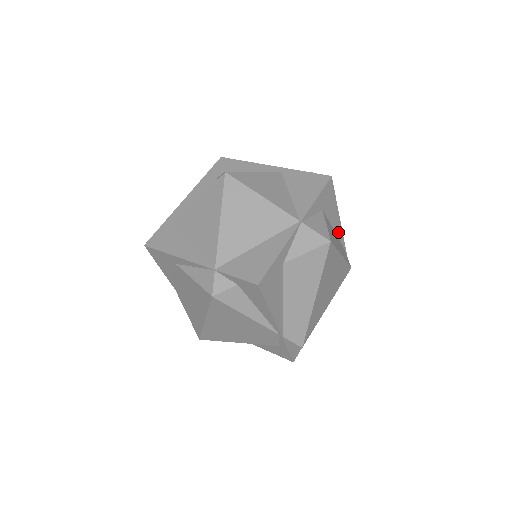
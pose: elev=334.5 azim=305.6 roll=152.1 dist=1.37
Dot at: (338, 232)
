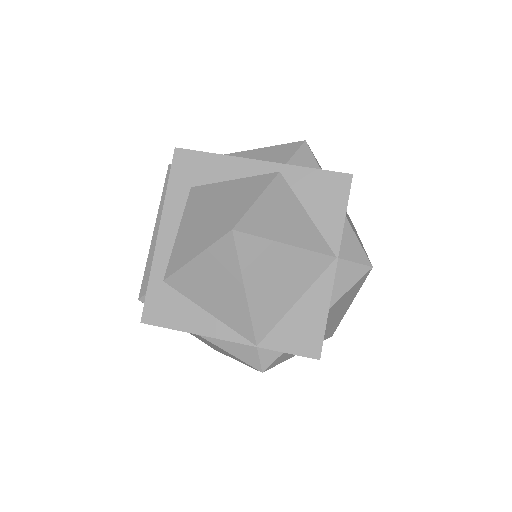
Dot at: occluded
